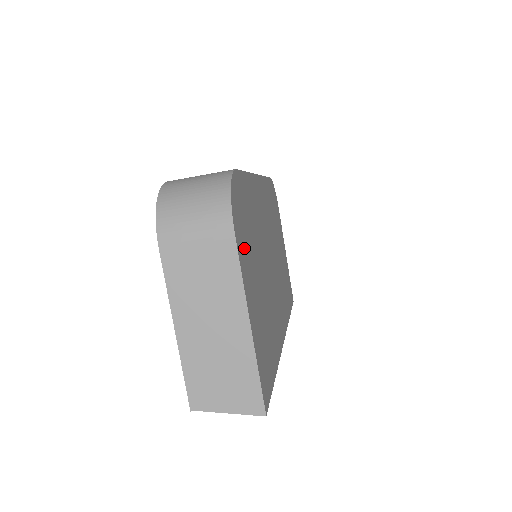
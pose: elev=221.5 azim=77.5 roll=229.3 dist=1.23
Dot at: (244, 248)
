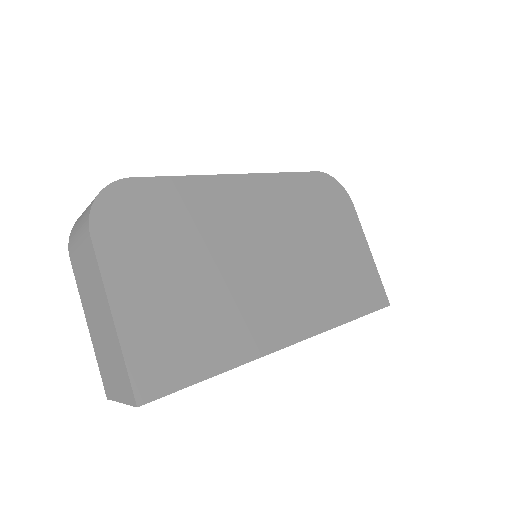
Dot at: (126, 247)
